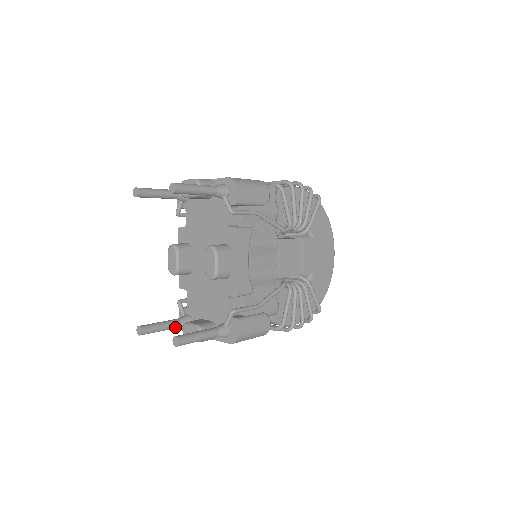
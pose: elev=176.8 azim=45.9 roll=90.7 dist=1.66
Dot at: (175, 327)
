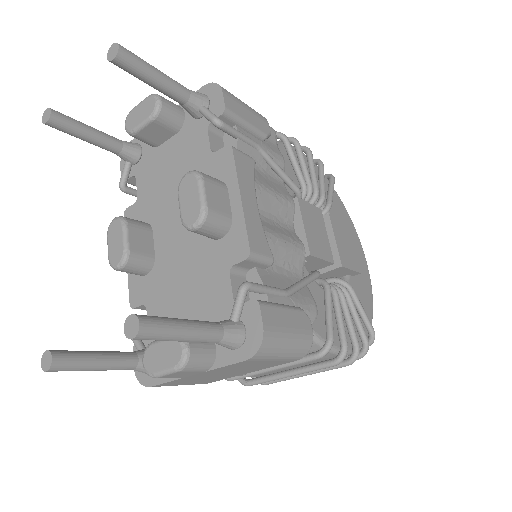
Dot at: (126, 365)
